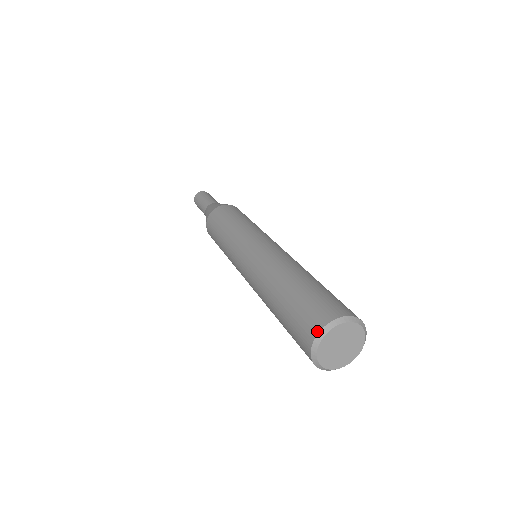
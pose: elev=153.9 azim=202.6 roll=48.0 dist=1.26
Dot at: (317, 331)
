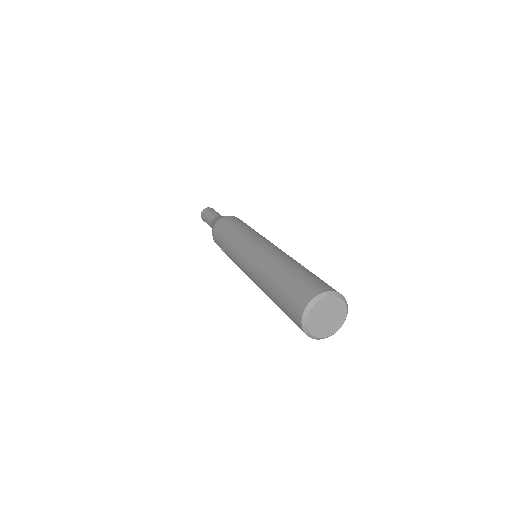
Dot at: (312, 297)
